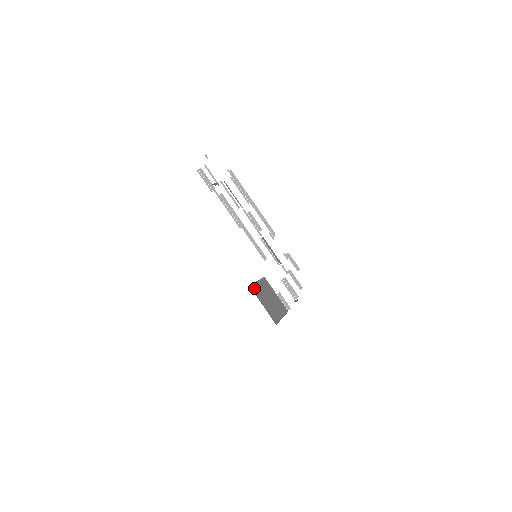
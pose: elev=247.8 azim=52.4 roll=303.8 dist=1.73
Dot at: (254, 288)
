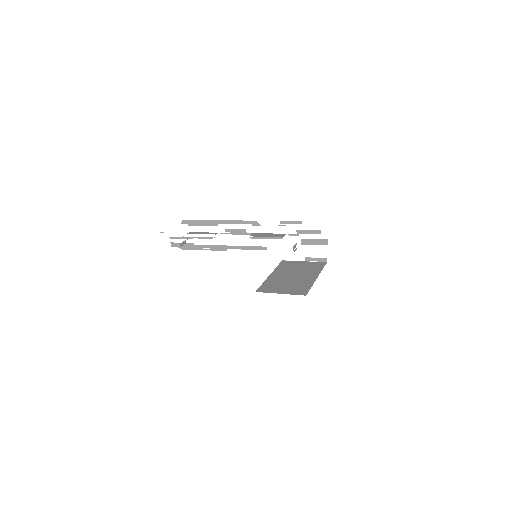
Dot at: (264, 288)
